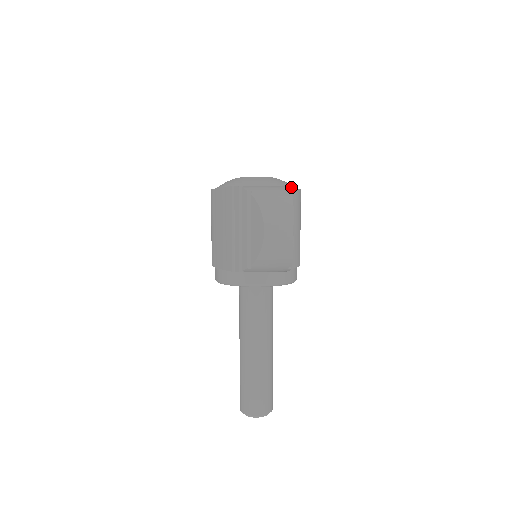
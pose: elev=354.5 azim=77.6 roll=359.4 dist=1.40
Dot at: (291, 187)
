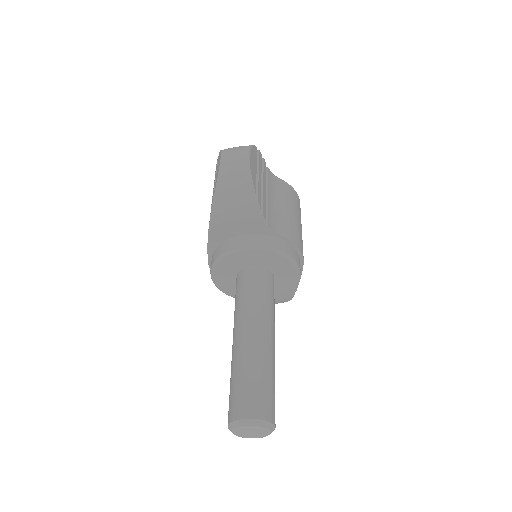
Dot at: occluded
